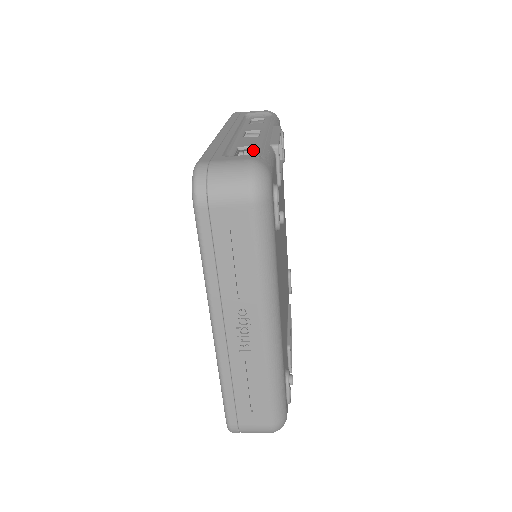
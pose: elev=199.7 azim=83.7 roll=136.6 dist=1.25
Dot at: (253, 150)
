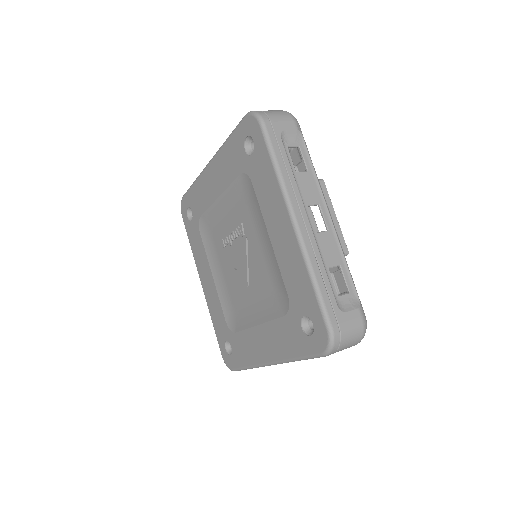
Dot at: occluded
